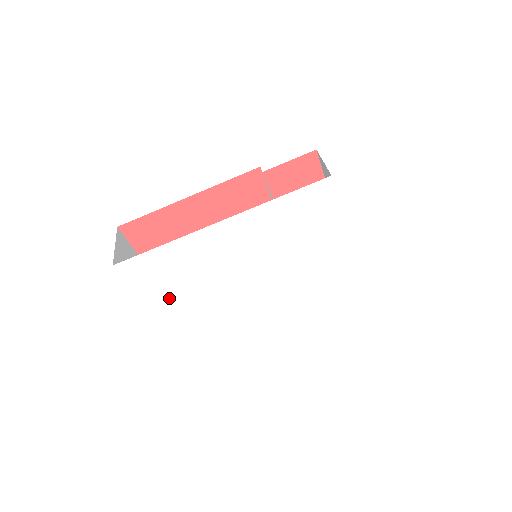
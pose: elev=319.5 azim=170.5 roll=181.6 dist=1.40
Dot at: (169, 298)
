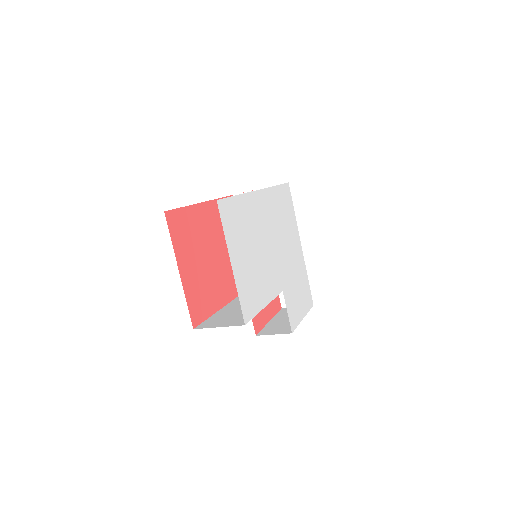
Dot at: (242, 260)
